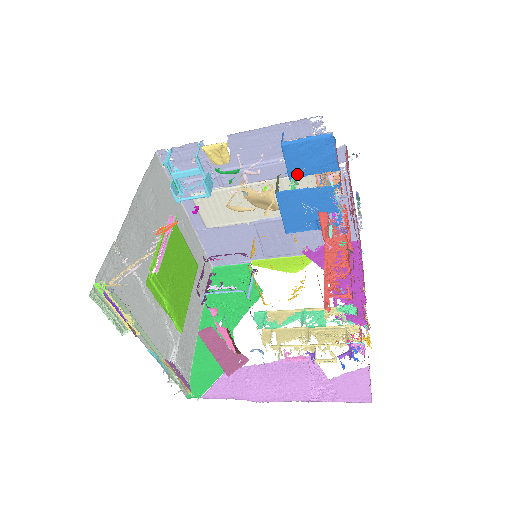
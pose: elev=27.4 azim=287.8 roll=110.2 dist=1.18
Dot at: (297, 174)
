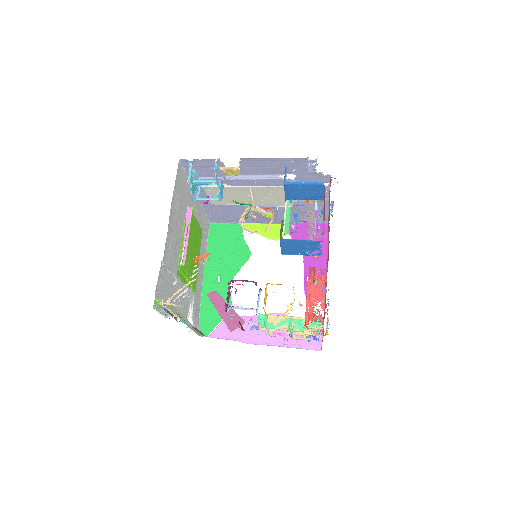
Dot at: (292, 198)
